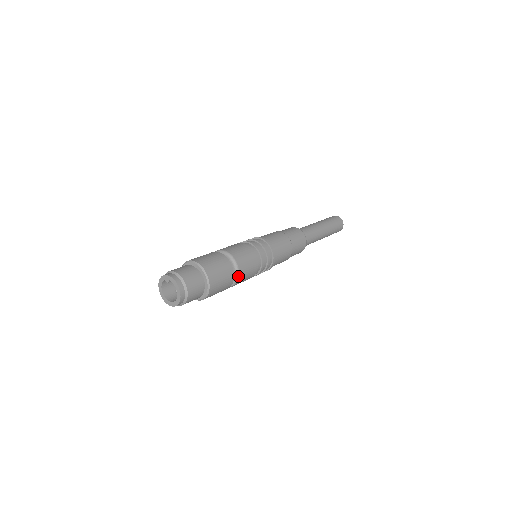
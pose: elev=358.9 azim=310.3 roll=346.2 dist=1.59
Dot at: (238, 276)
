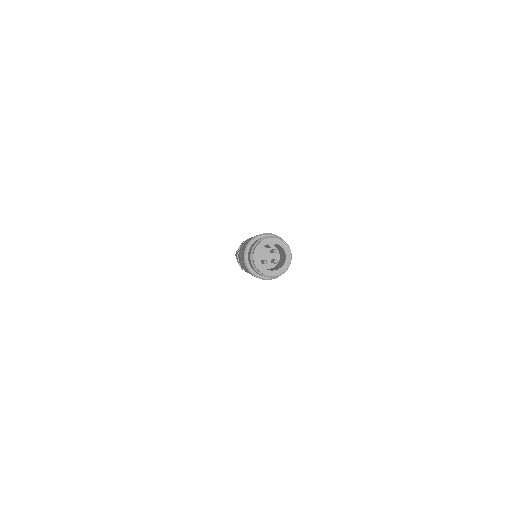
Dot at: occluded
